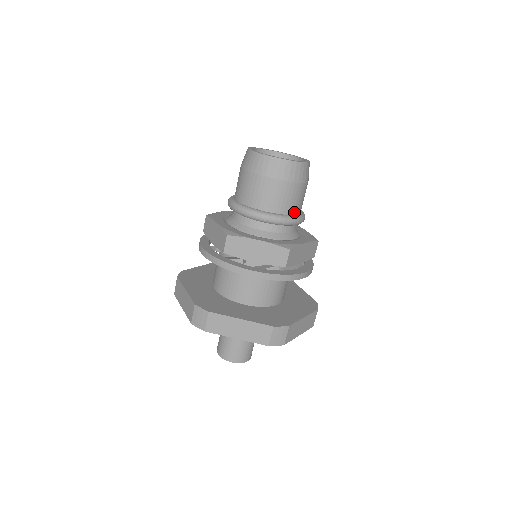
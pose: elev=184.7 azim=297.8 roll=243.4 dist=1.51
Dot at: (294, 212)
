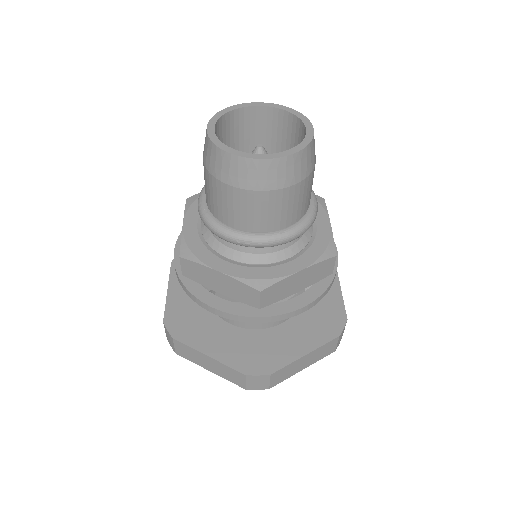
Dot at: (281, 226)
